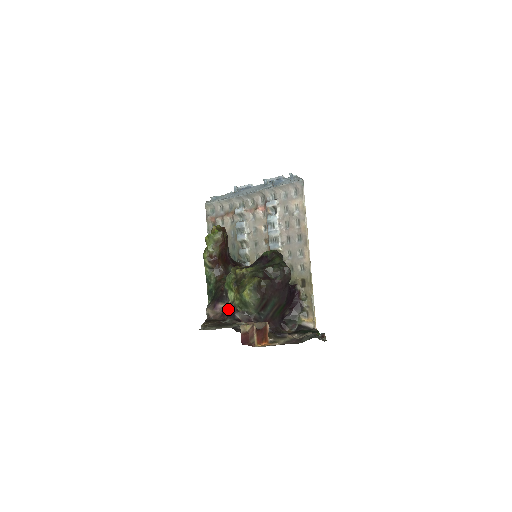
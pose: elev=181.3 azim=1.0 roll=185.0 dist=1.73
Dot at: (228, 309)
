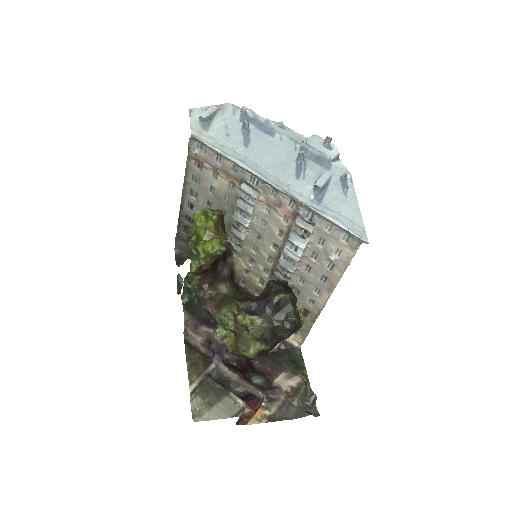
Dot at: (216, 346)
